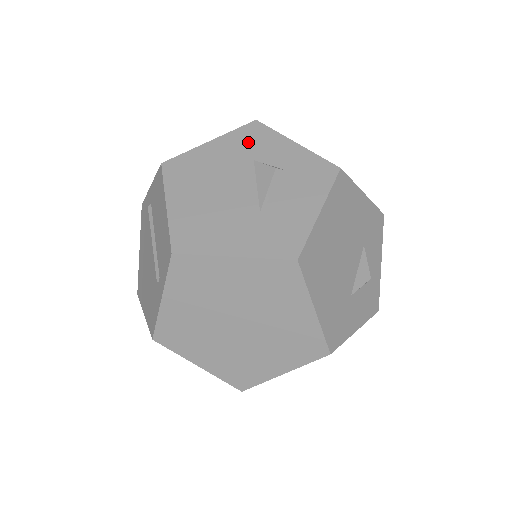
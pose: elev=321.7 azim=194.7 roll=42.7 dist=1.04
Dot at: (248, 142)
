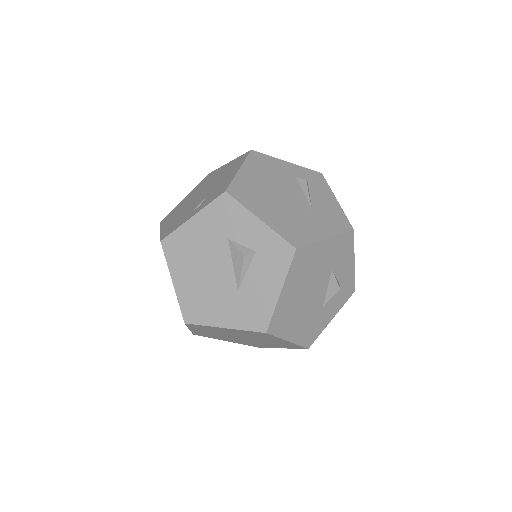
Dot at: (222, 219)
